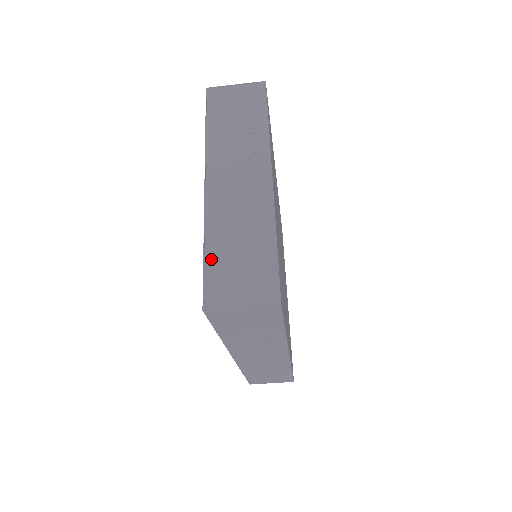
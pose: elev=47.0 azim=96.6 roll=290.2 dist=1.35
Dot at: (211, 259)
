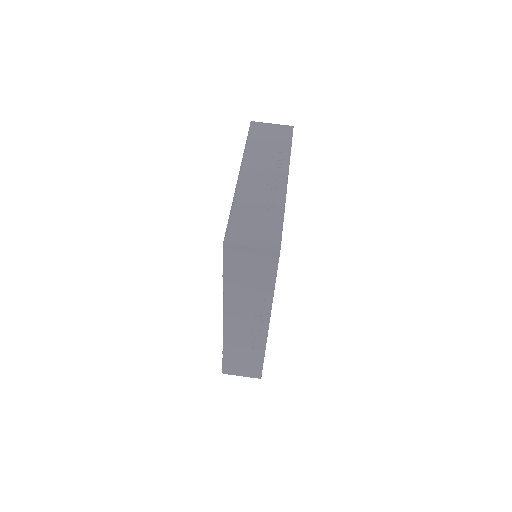
Dot at: (235, 215)
